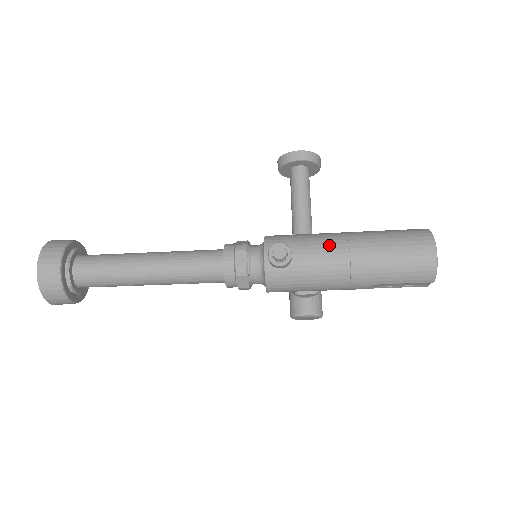
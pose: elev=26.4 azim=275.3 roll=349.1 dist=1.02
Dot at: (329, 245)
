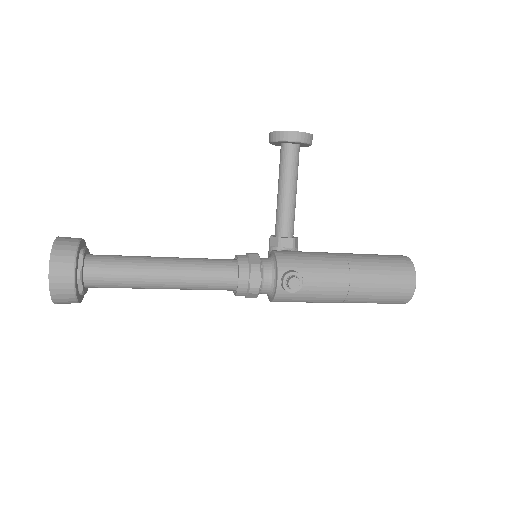
Dot at: (334, 274)
